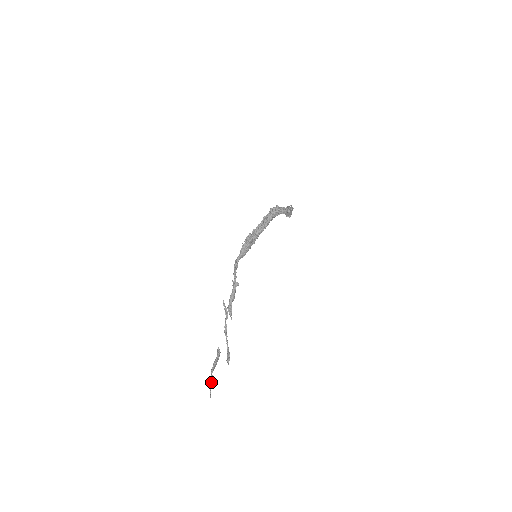
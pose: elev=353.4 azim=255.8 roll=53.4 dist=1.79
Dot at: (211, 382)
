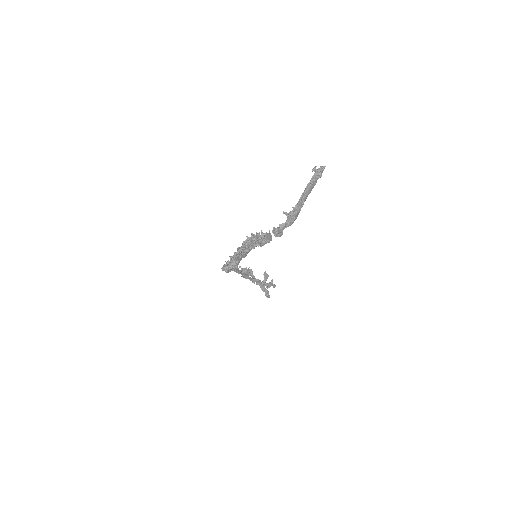
Dot at: (271, 282)
